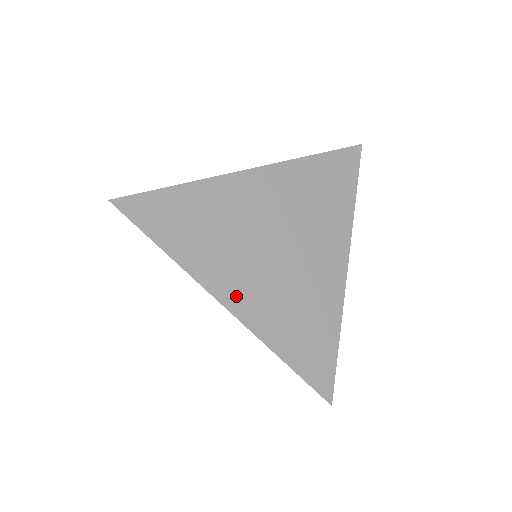
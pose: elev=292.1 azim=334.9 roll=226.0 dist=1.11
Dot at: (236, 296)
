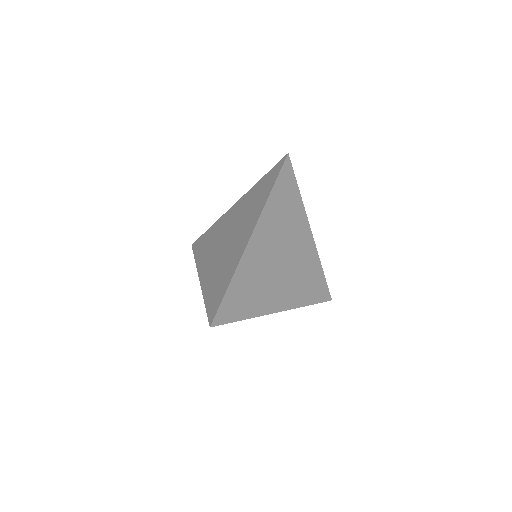
Dot at: (258, 240)
